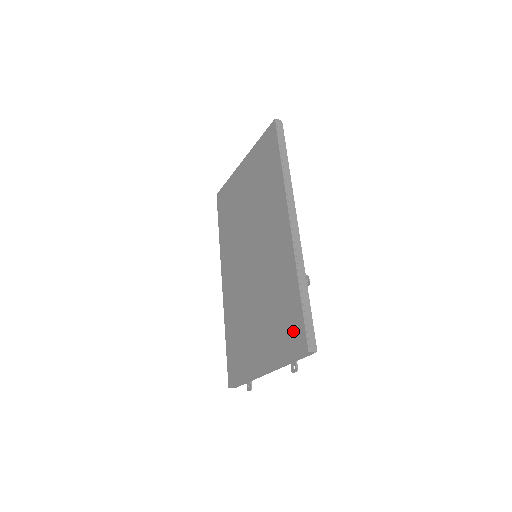
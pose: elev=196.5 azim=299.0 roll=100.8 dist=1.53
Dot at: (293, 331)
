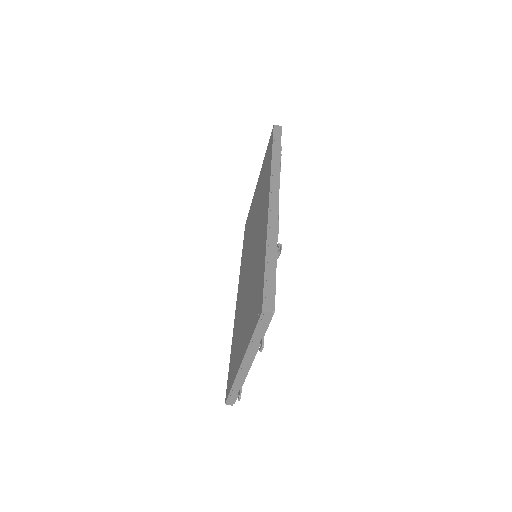
Dot at: (258, 300)
